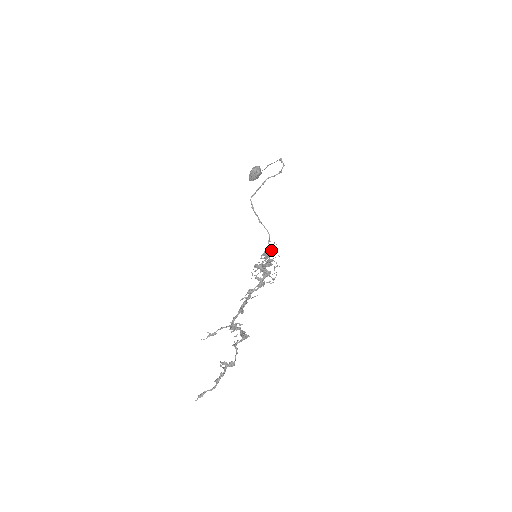
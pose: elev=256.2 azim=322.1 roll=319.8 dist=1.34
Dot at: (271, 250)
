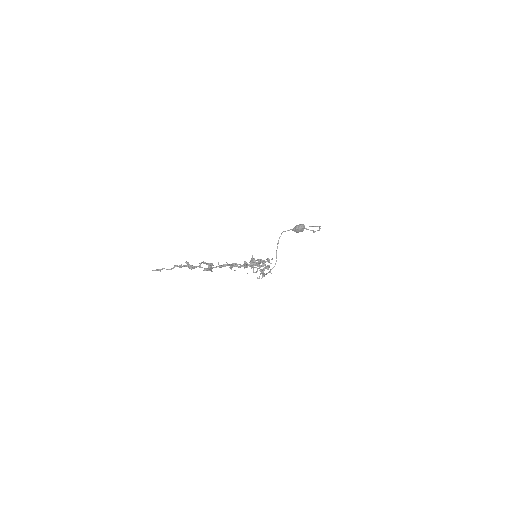
Dot at: (268, 260)
